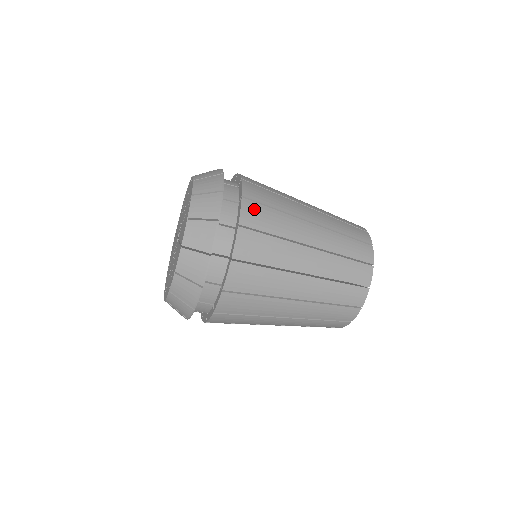
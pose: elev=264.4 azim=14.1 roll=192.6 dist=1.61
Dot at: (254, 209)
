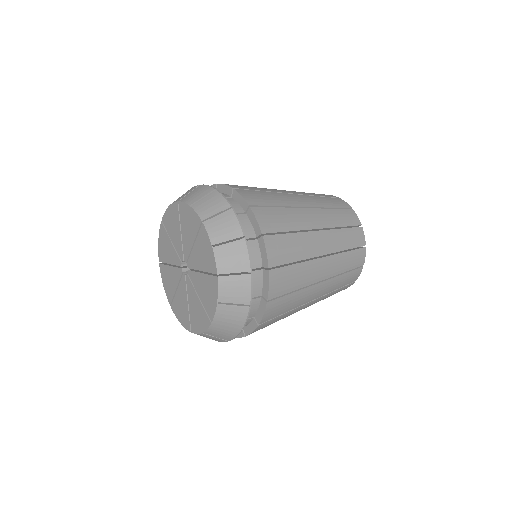
Dot at: (279, 277)
